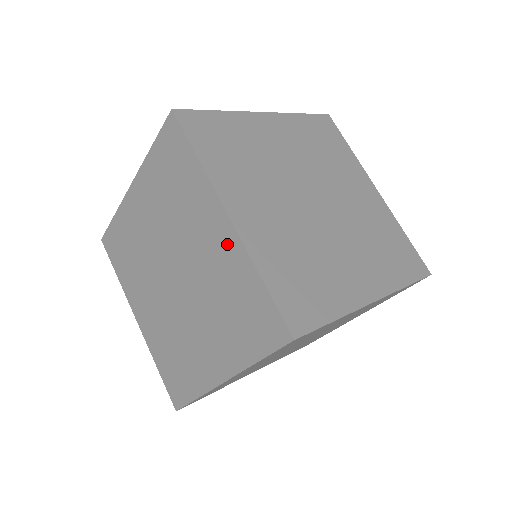
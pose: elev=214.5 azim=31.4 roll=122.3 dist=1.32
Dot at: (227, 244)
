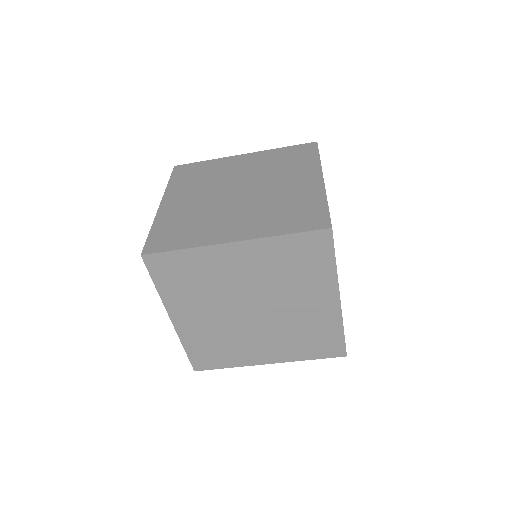
Dot at: (251, 252)
